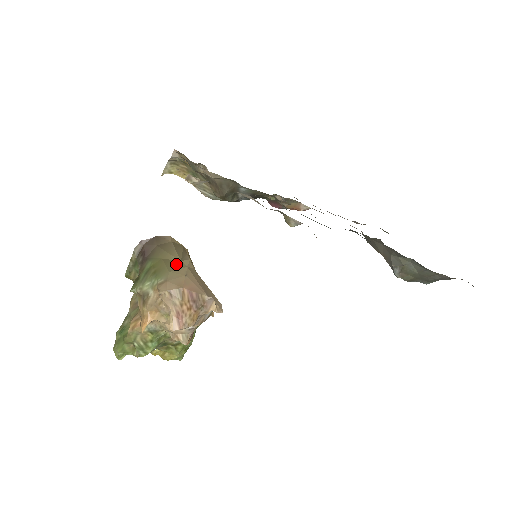
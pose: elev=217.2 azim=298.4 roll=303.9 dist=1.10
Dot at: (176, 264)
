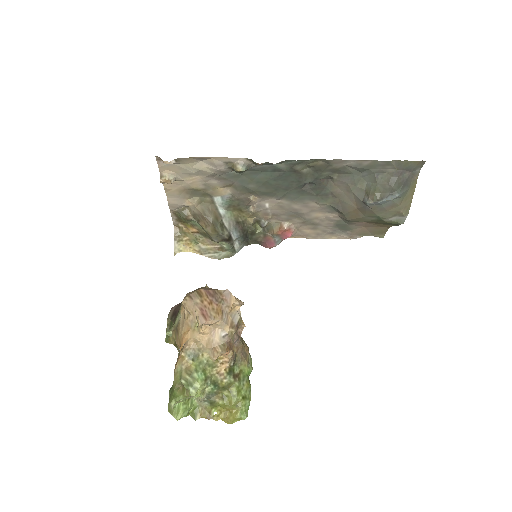
Dot at: occluded
